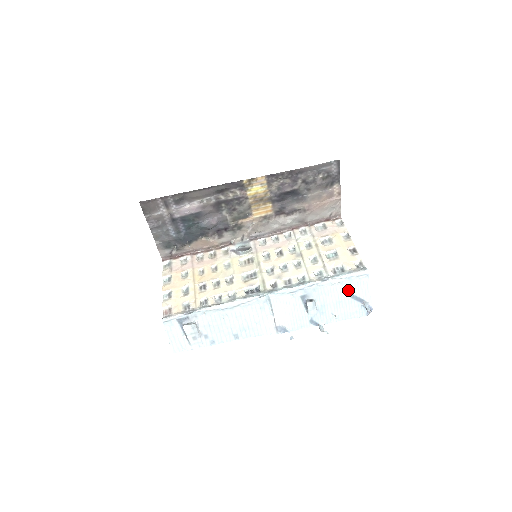
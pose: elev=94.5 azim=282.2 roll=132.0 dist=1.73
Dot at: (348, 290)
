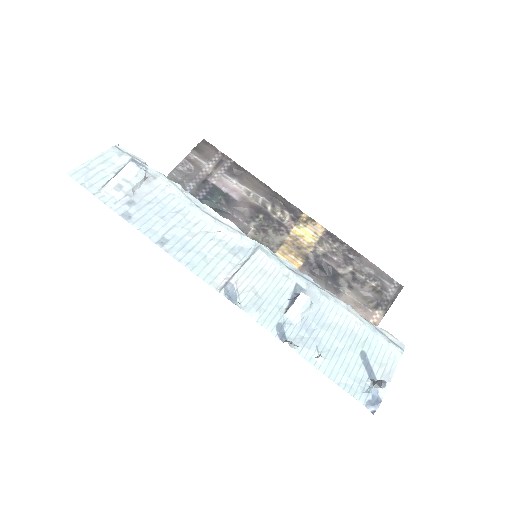
Dot at: (363, 342)
